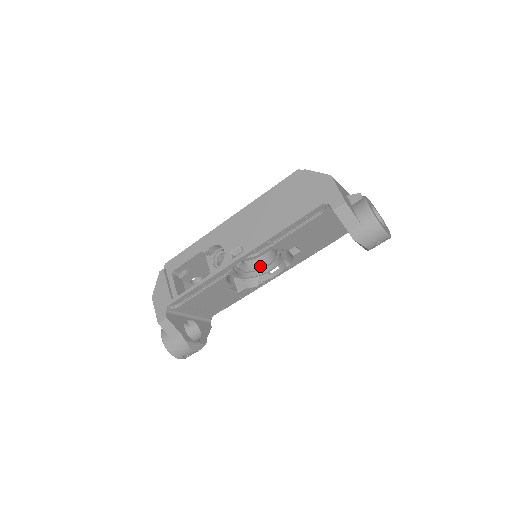
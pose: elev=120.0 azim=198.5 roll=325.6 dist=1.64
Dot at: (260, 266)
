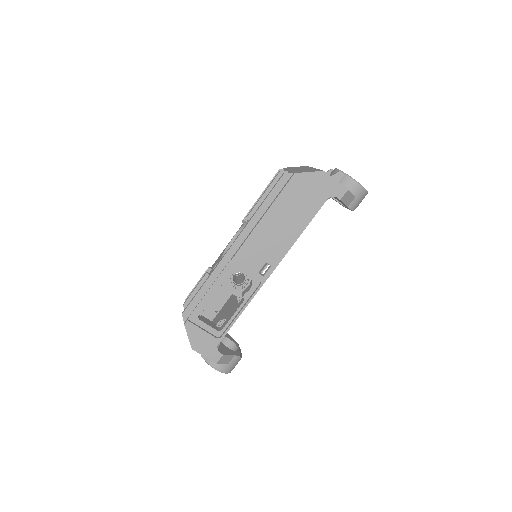
Dot at: occluded
